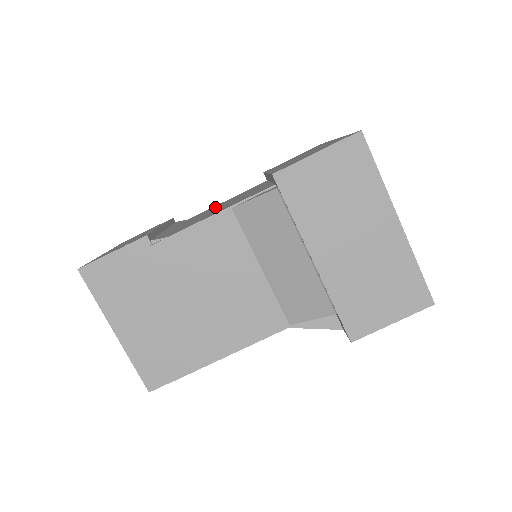
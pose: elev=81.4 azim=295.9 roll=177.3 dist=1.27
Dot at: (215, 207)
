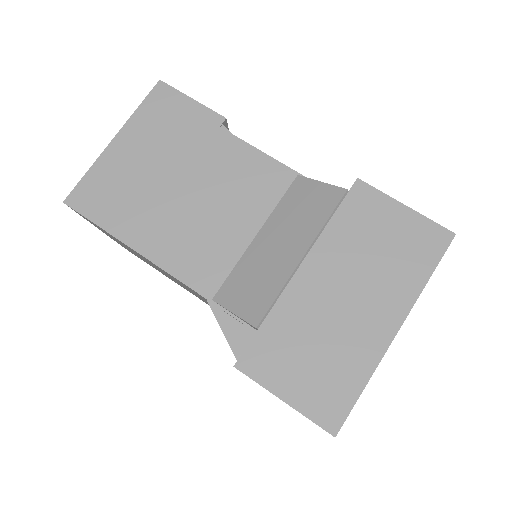
Dot at: occluded
